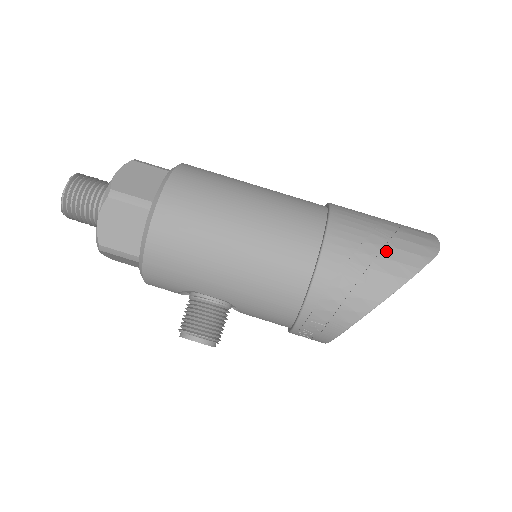
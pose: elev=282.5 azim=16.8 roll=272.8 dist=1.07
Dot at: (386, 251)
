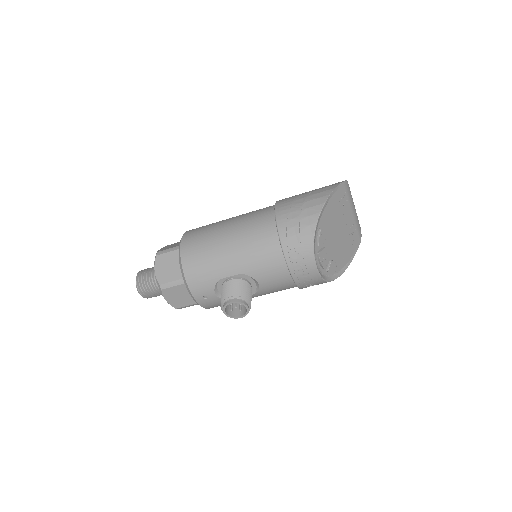
Dot at: (312, 193)
